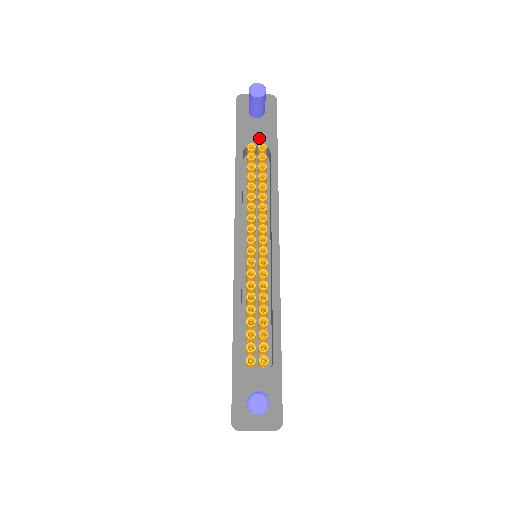
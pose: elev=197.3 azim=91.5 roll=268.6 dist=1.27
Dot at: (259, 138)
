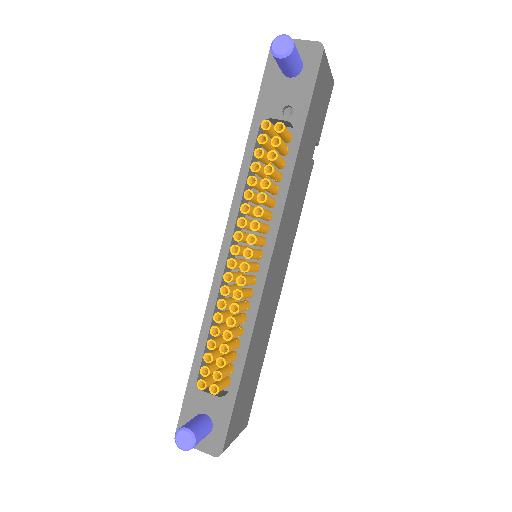
Dot at: (287, 107)
